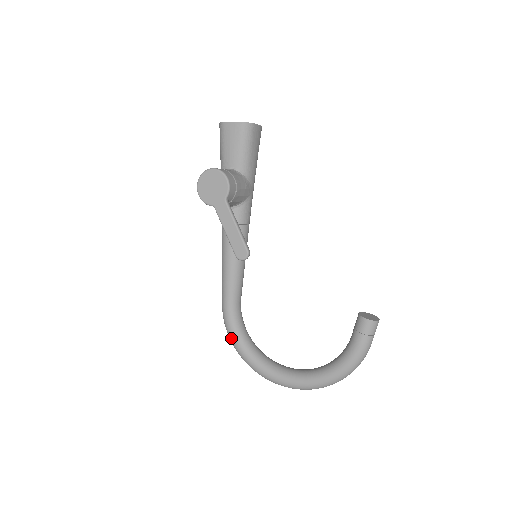
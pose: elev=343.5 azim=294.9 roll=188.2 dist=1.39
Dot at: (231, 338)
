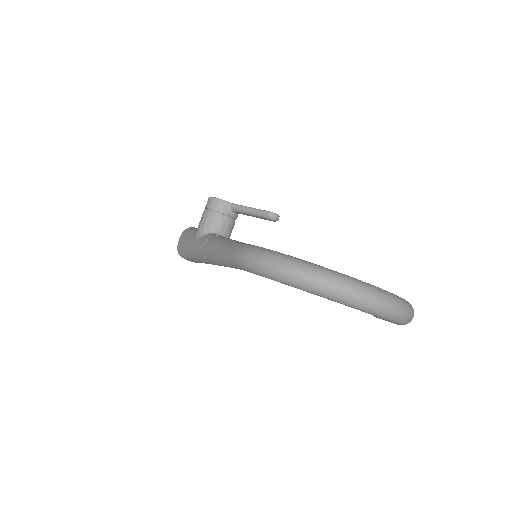
Dot at: (275, 251)
